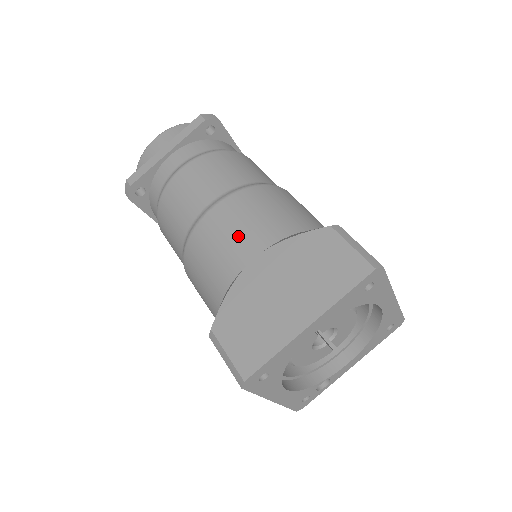
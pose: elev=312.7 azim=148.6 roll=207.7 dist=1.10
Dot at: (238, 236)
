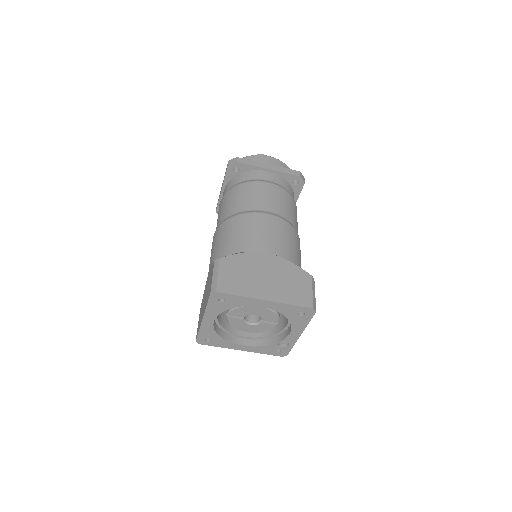
Dot at: (210, 258)
